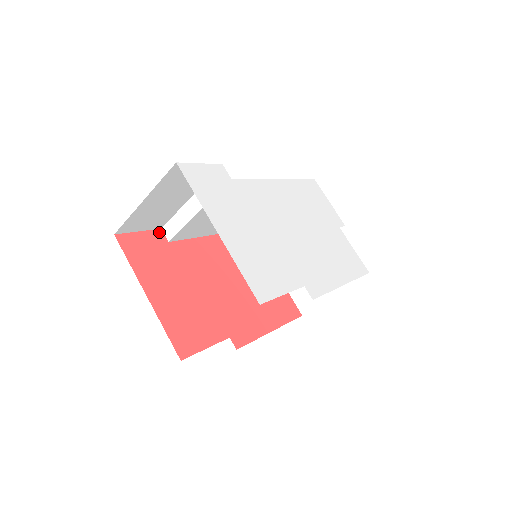
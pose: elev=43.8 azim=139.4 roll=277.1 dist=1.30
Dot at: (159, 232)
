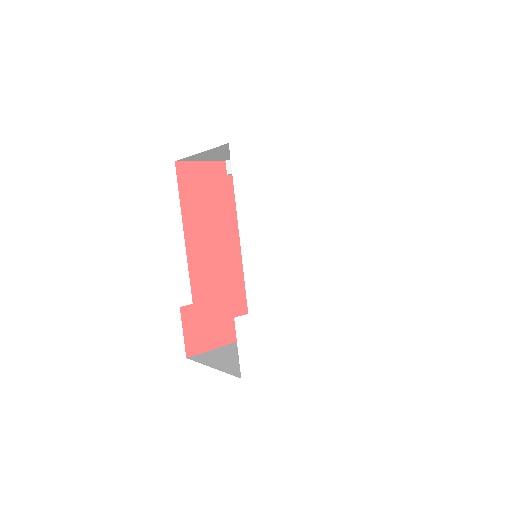
Dot at: (183, 311)
